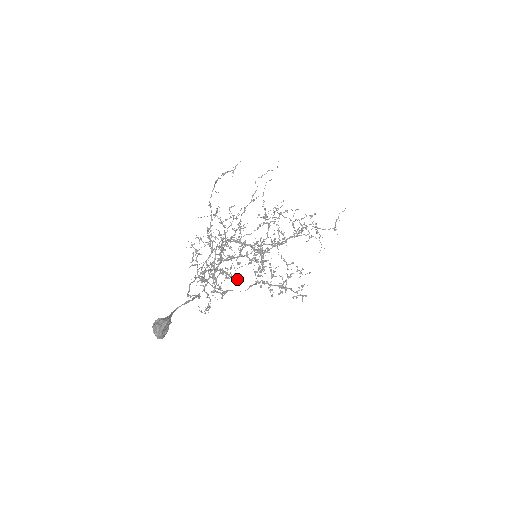
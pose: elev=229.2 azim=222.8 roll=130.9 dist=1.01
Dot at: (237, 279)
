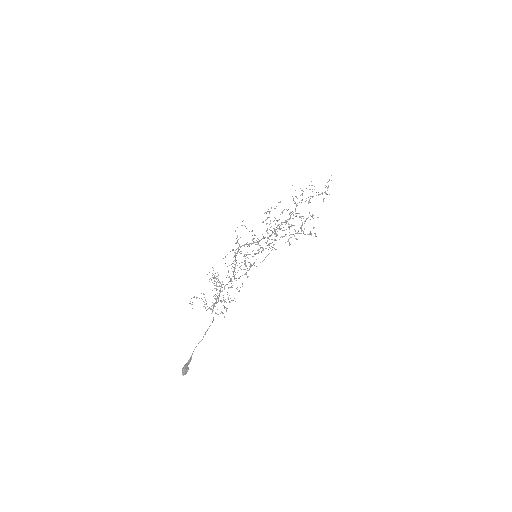
Dot at: occluded
